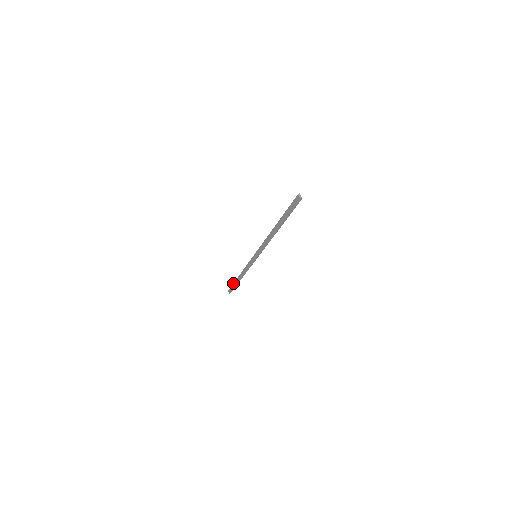
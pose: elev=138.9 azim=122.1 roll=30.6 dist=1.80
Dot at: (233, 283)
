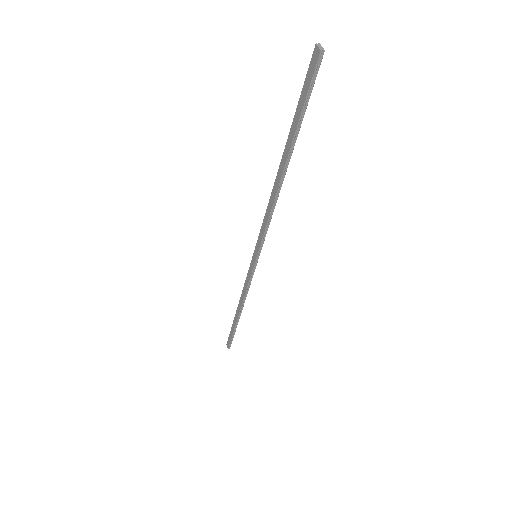
Dot at: (231, 327)
